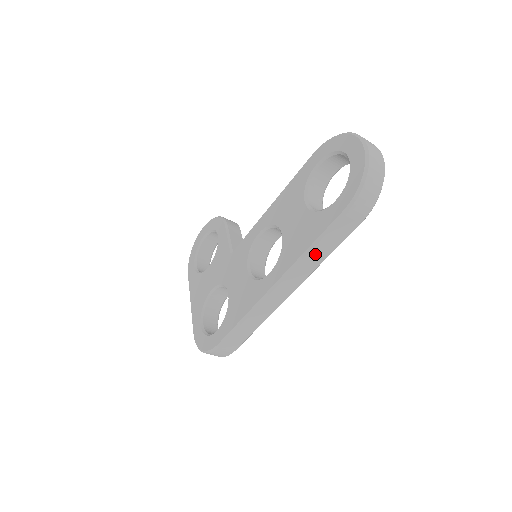
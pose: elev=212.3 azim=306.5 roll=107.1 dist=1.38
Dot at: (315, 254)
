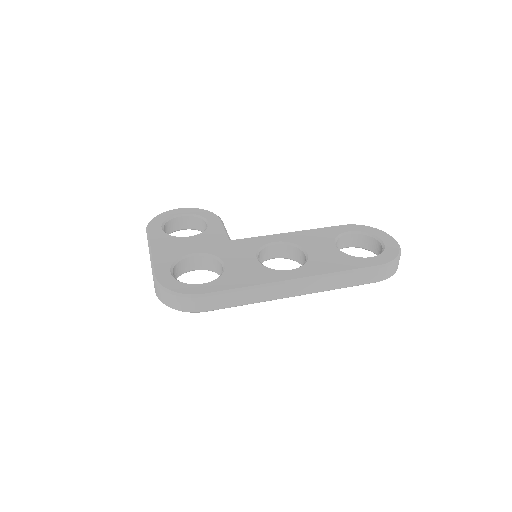
Dot at: (340, 279)
